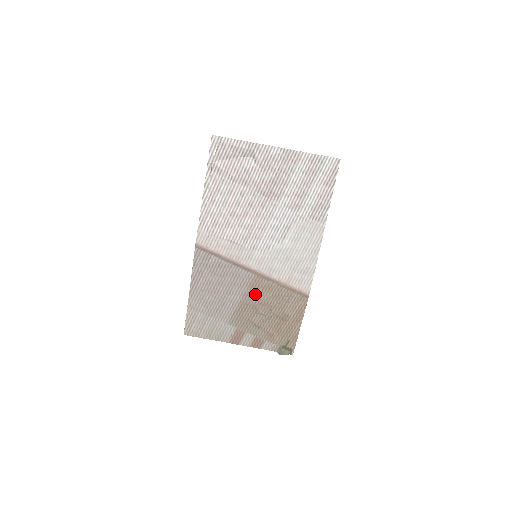
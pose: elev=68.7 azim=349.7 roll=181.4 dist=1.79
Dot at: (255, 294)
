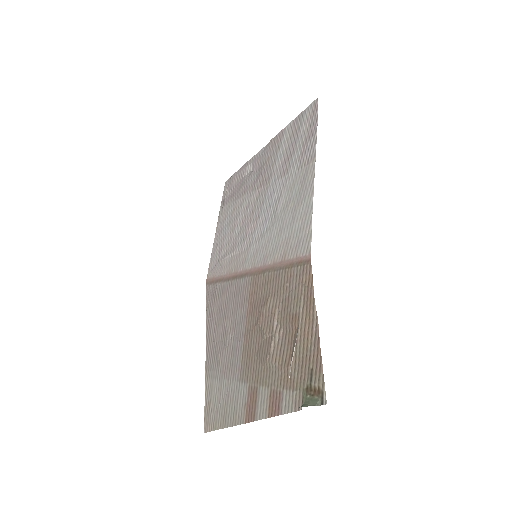
Dot at: (256, 306)
